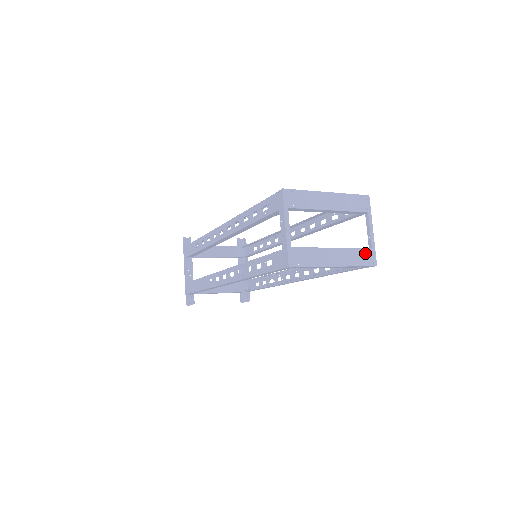
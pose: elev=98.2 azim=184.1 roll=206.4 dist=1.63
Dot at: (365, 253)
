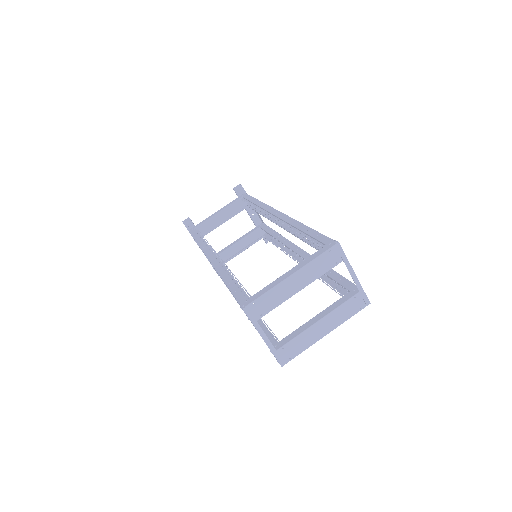
Dot at: (354, 301)
